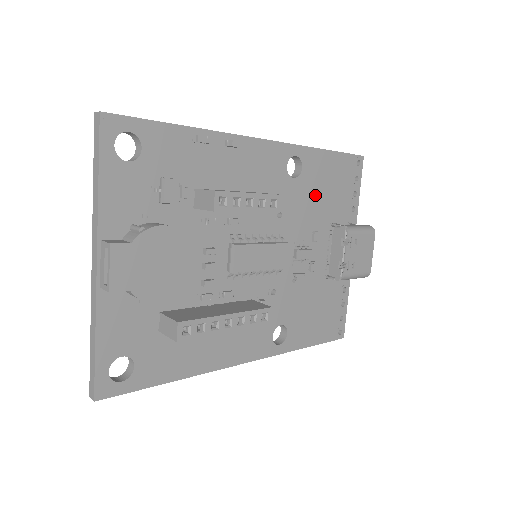
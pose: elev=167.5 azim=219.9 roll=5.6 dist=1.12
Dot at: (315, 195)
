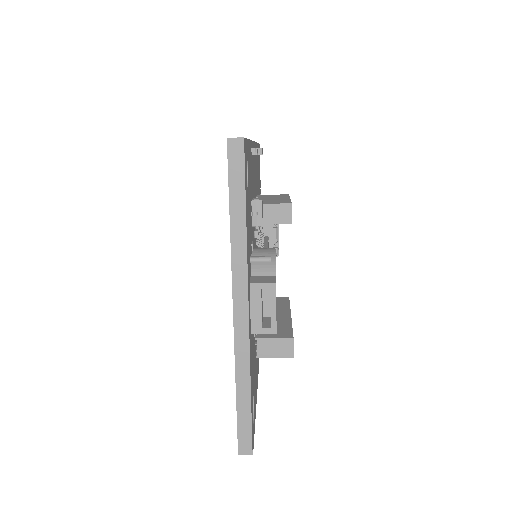
Dot at: (258, 187)
